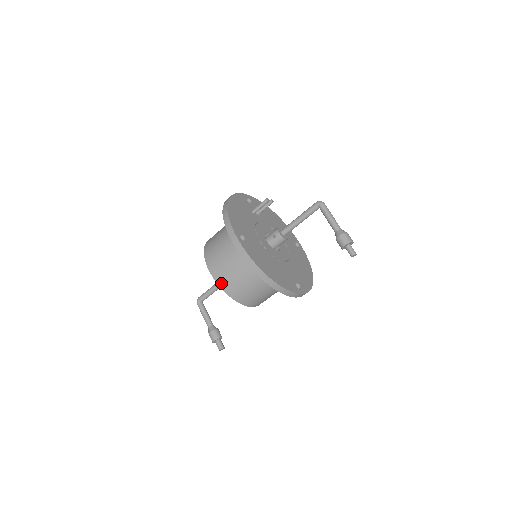
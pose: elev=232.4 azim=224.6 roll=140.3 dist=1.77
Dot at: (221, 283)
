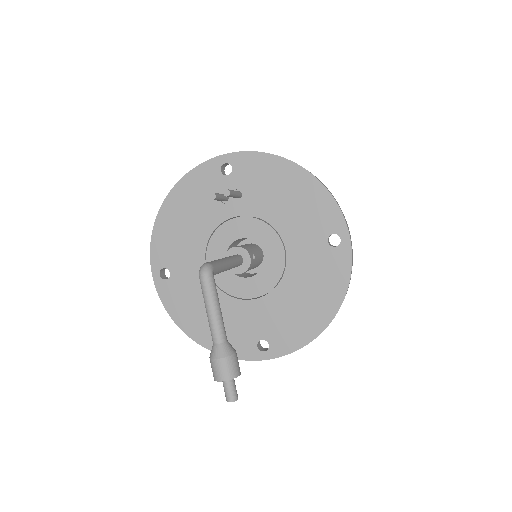
Dot at: occluded
